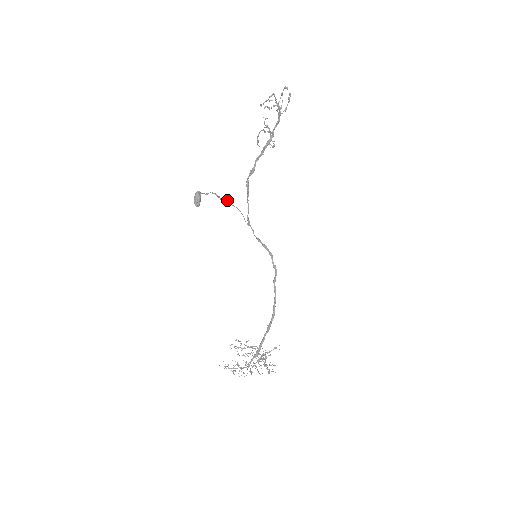
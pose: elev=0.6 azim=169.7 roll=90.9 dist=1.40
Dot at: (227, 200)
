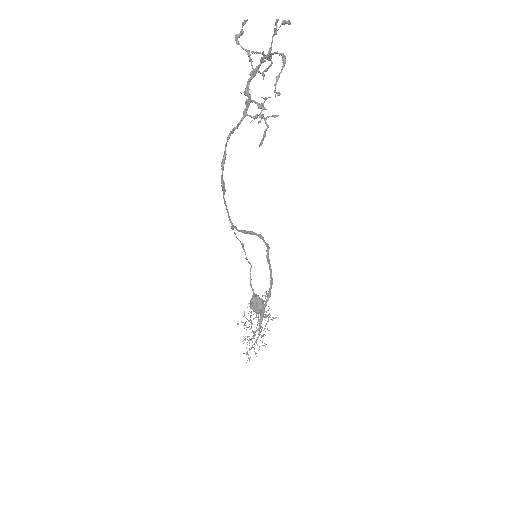
Dot at: (242, 246)
